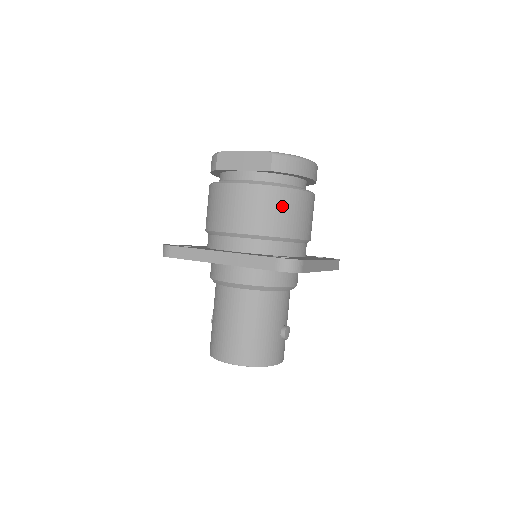
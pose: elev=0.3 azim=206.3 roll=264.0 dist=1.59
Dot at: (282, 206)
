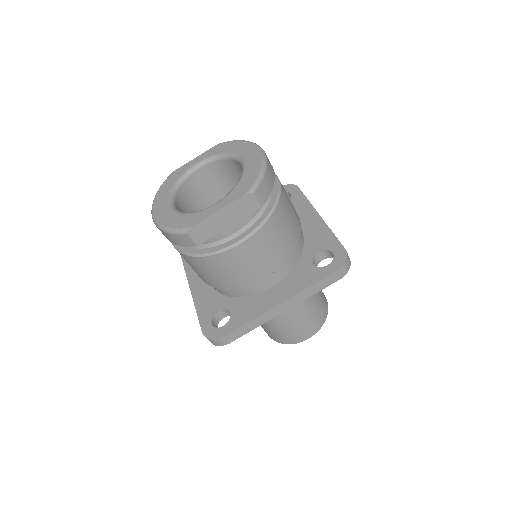
Dot at: (285, 221)
